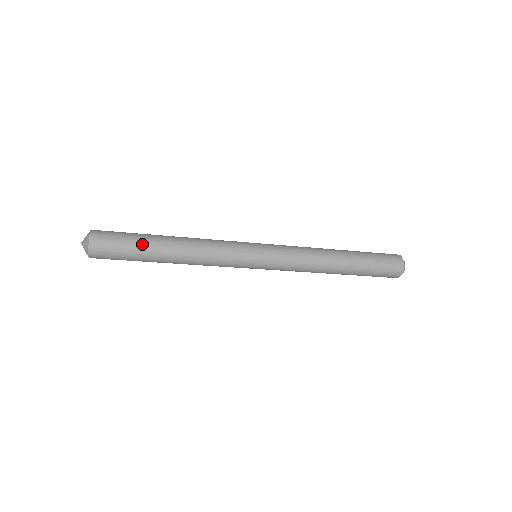
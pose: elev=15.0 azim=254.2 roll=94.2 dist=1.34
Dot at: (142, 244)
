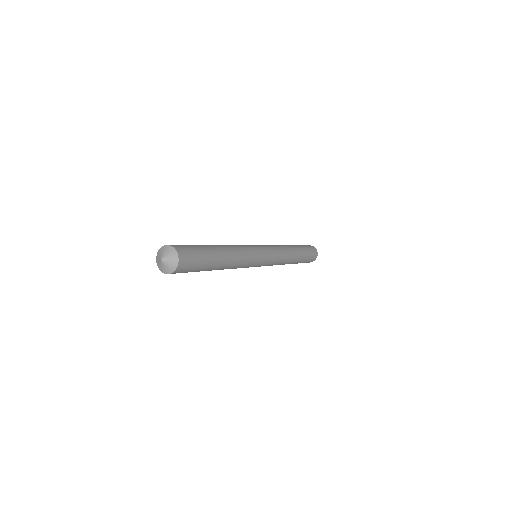
Dot at: (209, 254)
